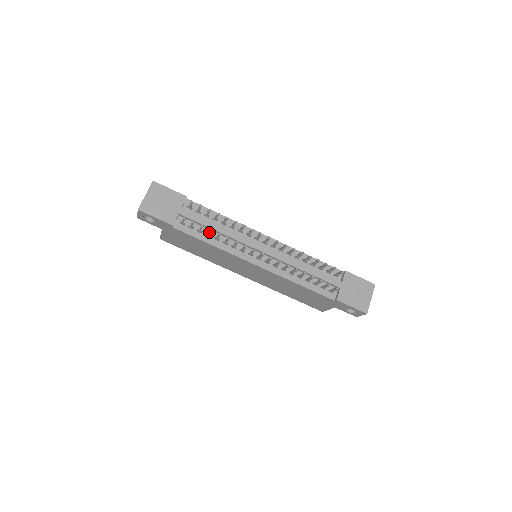
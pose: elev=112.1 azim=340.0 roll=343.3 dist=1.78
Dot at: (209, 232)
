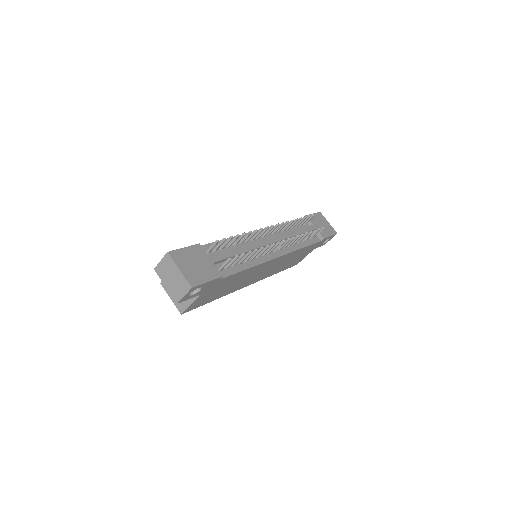
Dot at: (247, 256)
